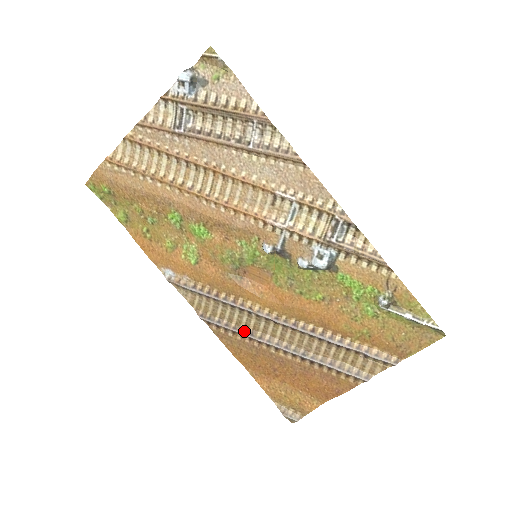
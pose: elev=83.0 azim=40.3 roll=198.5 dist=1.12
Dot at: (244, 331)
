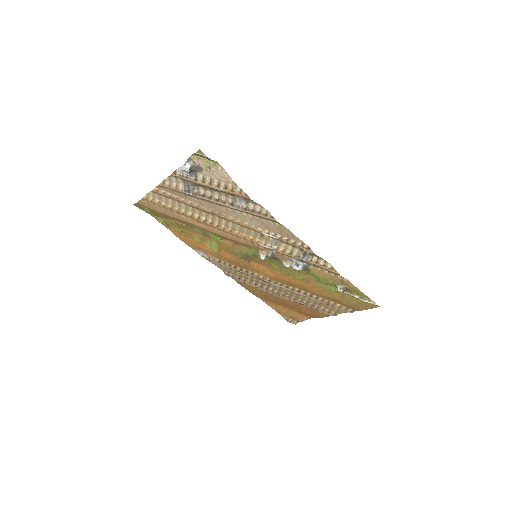
Dot at: (256, 285)
